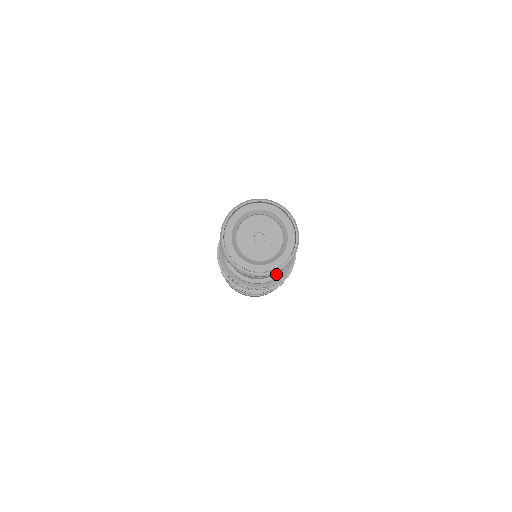
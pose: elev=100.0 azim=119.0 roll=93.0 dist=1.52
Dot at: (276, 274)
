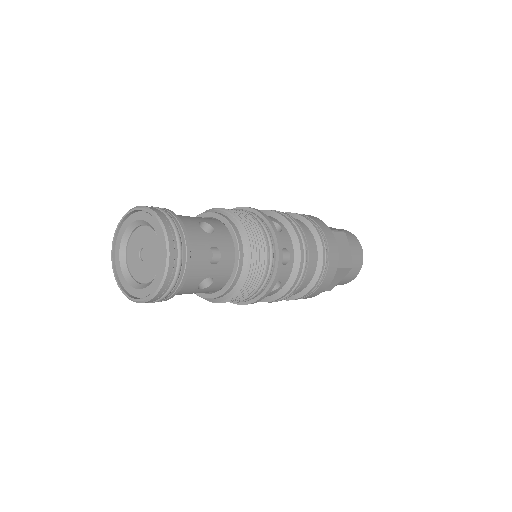
Dot at: (229, 281)
